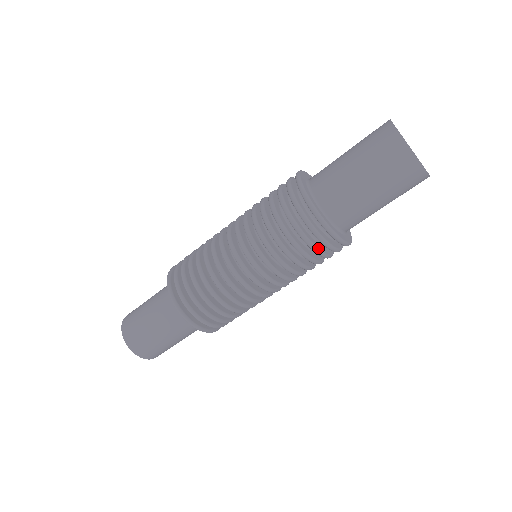
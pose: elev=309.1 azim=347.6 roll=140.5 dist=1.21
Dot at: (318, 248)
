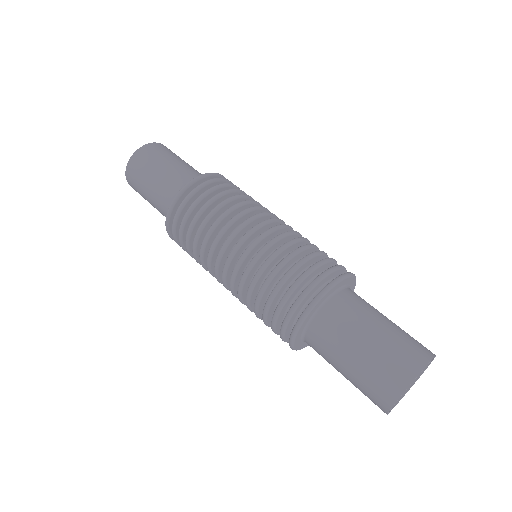
Dot at: (279, 315)
